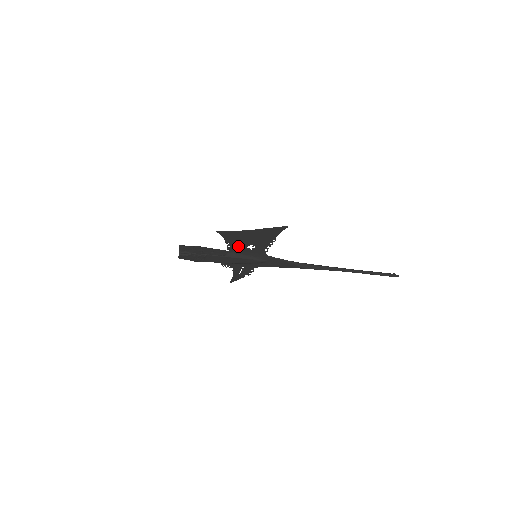
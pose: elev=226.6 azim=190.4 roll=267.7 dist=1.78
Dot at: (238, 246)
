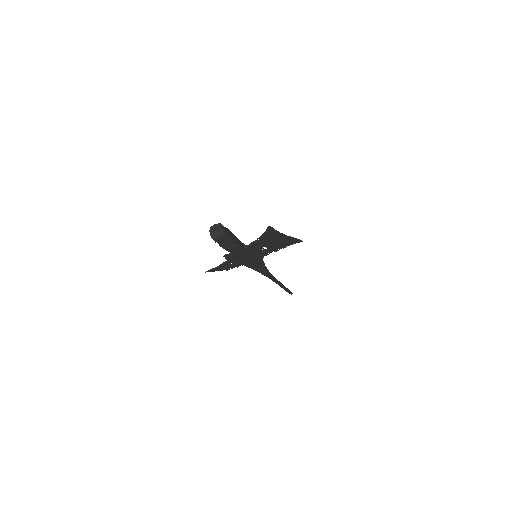
Dot at: (260, 244)
